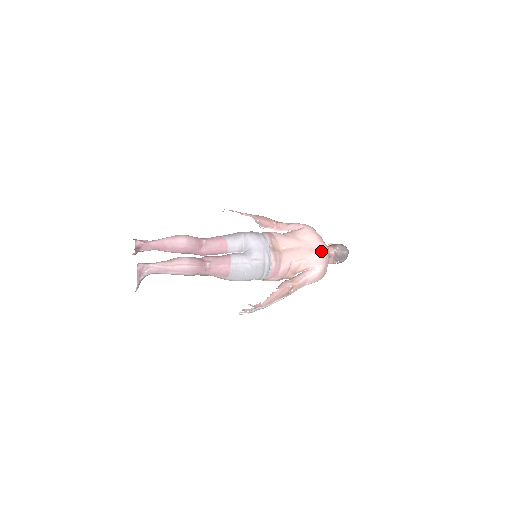
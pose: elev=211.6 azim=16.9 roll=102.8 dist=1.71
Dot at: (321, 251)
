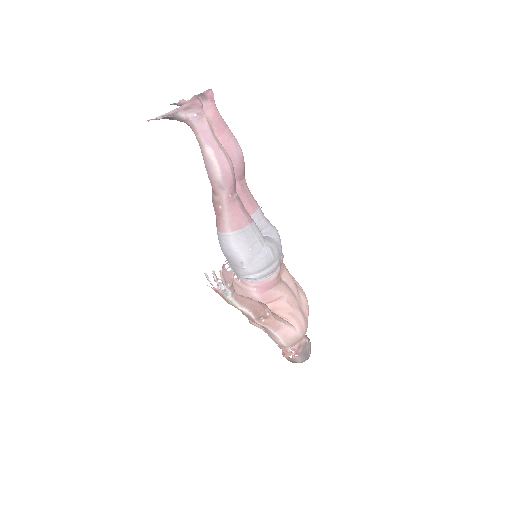
Dot at: (307, 322)
